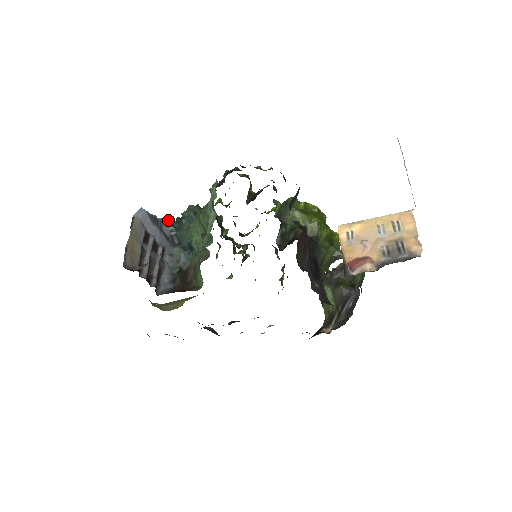
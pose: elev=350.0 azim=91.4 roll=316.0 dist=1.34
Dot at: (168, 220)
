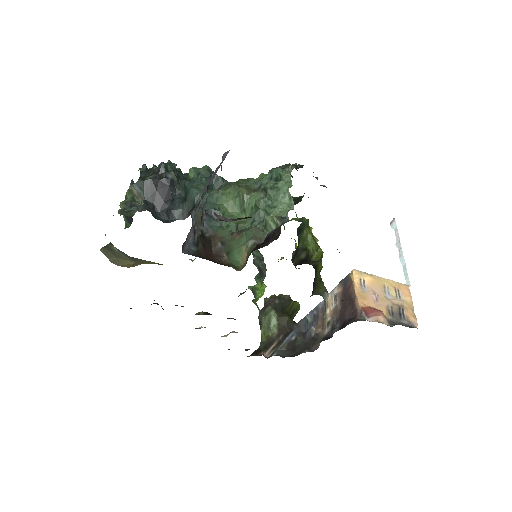
Dot at: (171, 165)
